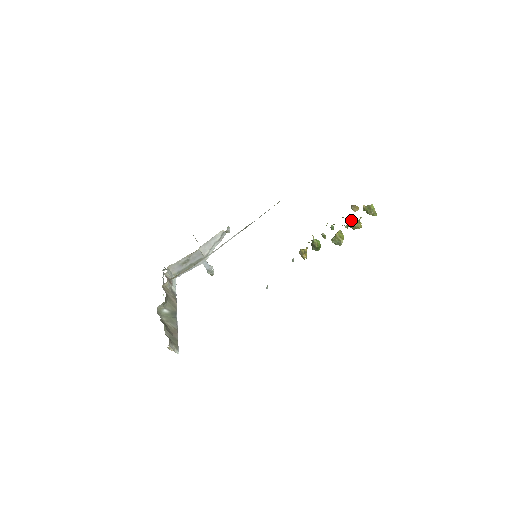
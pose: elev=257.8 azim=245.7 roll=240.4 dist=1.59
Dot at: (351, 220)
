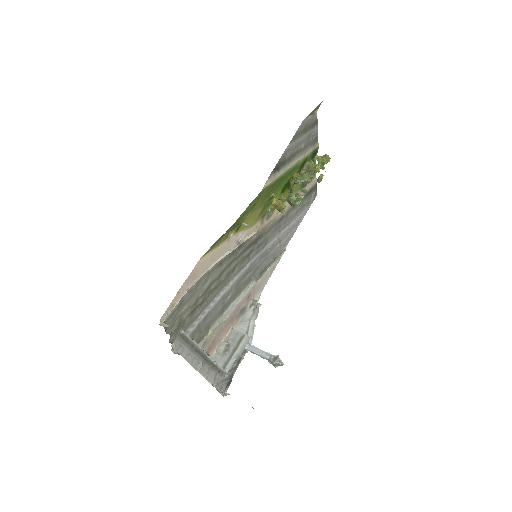
Dot at: (303, 167)
